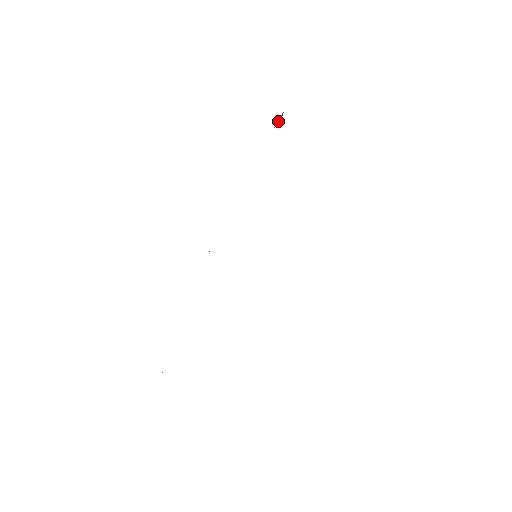
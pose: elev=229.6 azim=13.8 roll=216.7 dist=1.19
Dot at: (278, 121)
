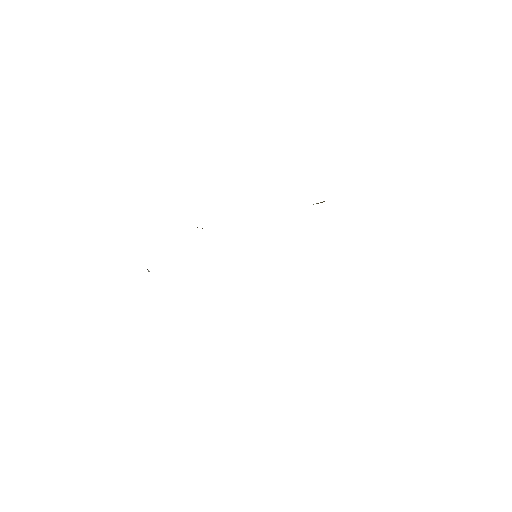
Dot at: (318, 203)
